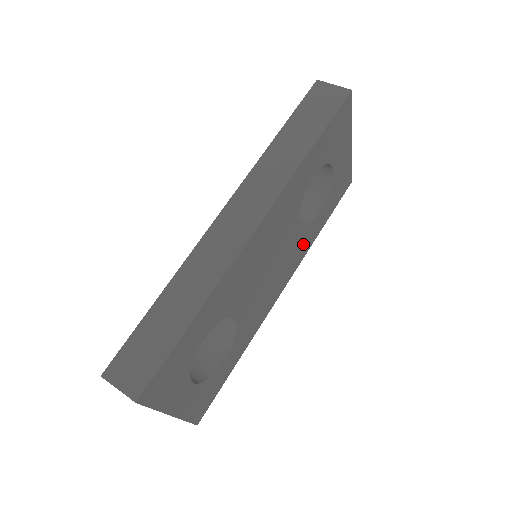
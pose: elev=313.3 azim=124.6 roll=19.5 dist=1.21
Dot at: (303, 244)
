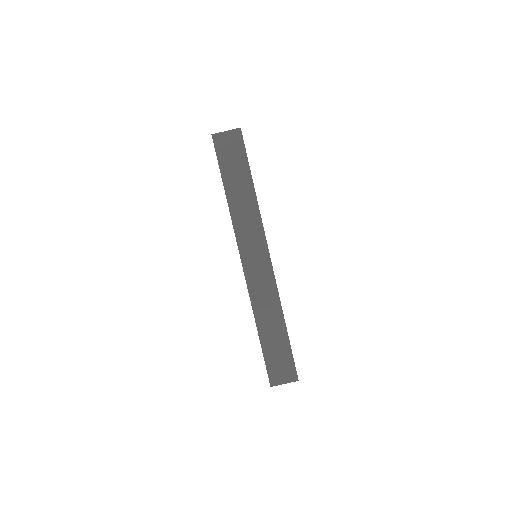
Dot at: occluded
